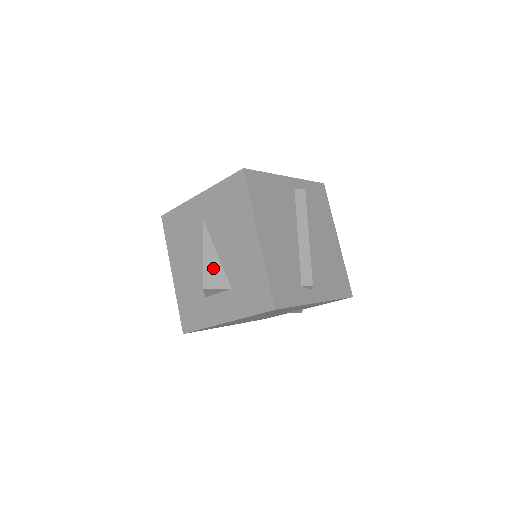
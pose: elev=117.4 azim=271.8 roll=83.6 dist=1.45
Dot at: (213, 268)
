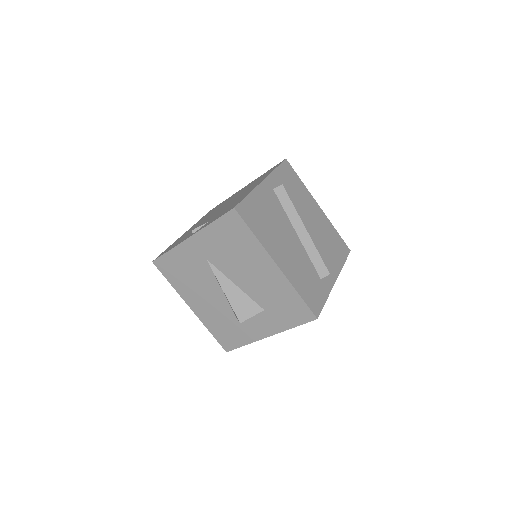
Dot at: (239, 300)
